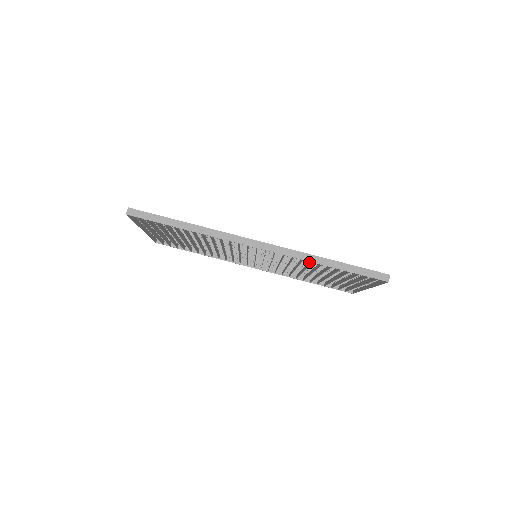
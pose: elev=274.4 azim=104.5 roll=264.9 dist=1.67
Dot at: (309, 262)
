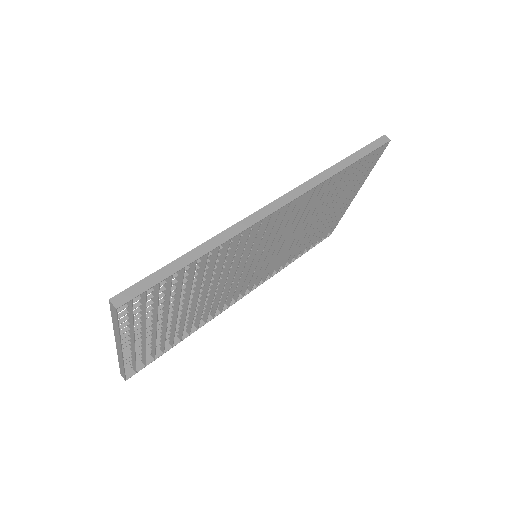
Dot at: (318, 194)
